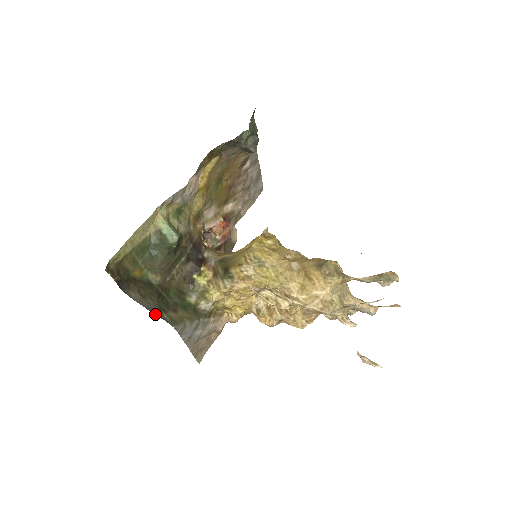
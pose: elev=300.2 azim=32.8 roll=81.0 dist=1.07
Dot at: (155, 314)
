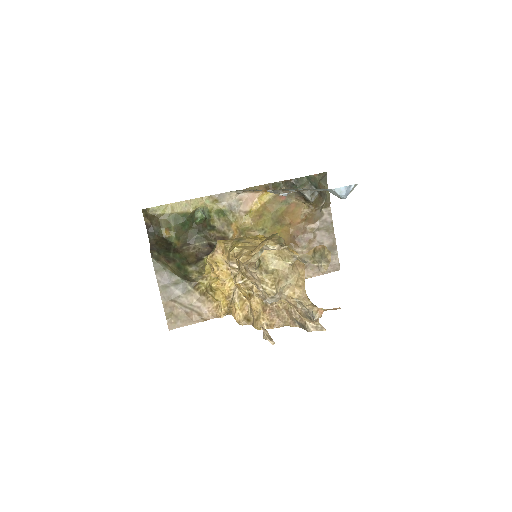
Dot at: (150, 250)
